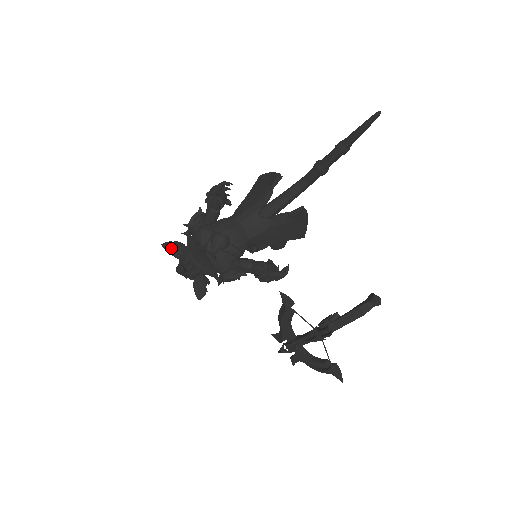
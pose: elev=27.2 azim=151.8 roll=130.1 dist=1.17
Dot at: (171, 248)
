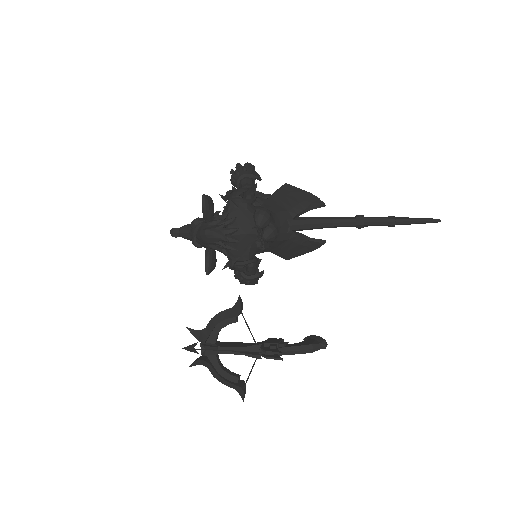
Dot at: (209, 205)
